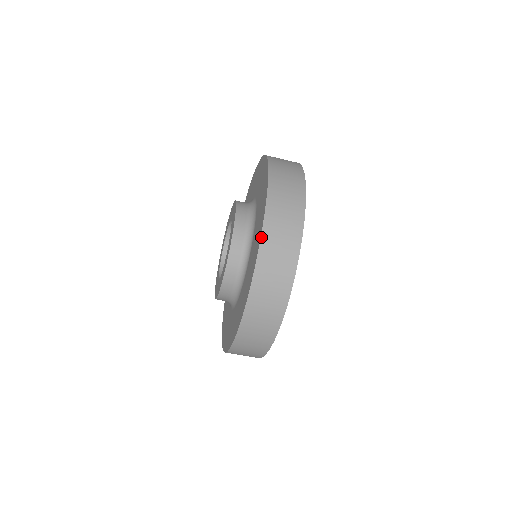
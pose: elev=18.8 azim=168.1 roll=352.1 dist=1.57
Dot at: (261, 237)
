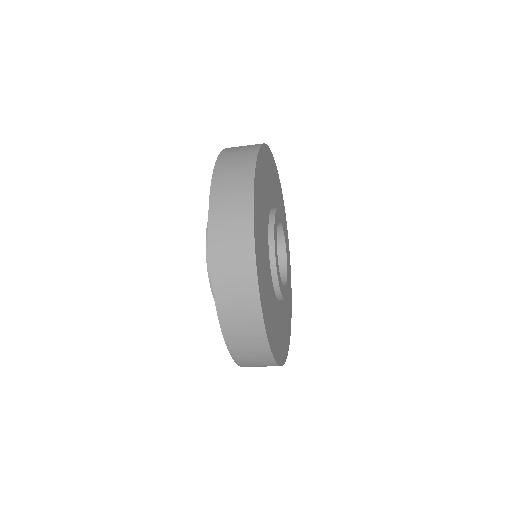
Dot at: (211, 272)
